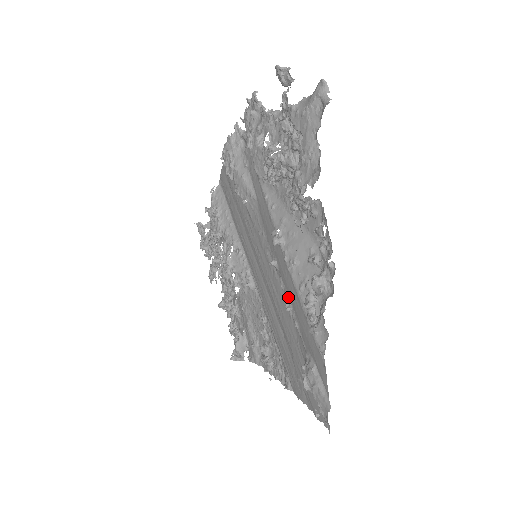
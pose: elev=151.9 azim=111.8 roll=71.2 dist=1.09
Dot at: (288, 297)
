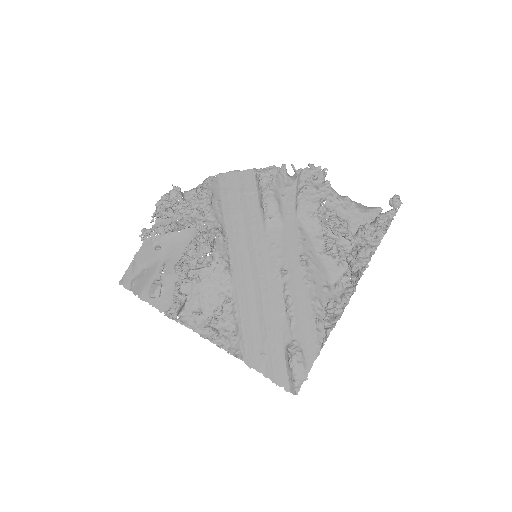
Dot at: (291, 300)
